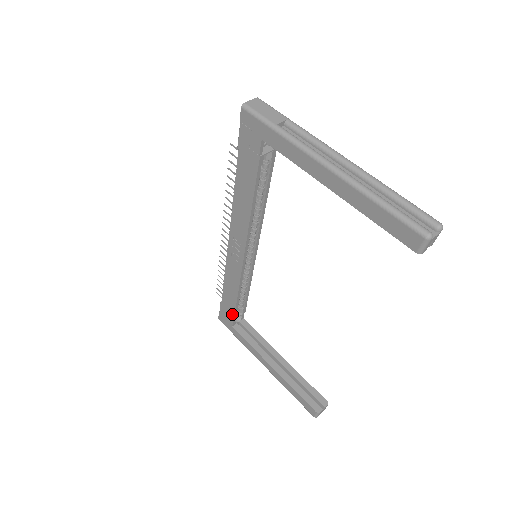
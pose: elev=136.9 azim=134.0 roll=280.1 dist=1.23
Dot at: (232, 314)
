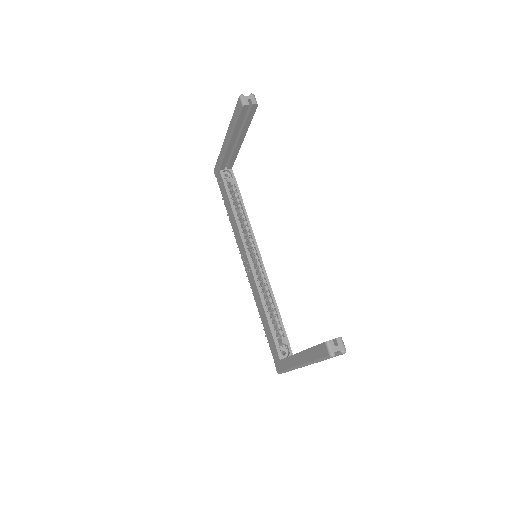
Dot at: (273, 341)
